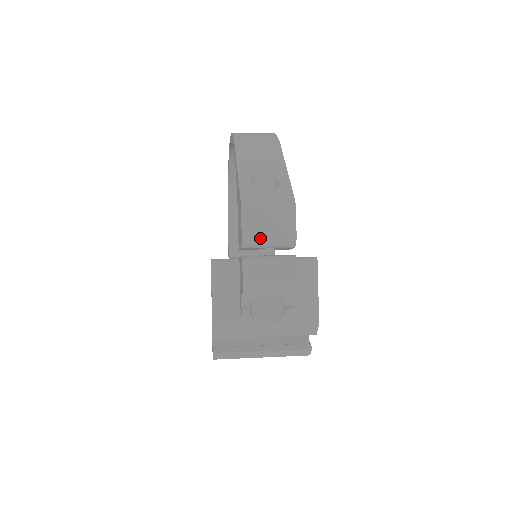
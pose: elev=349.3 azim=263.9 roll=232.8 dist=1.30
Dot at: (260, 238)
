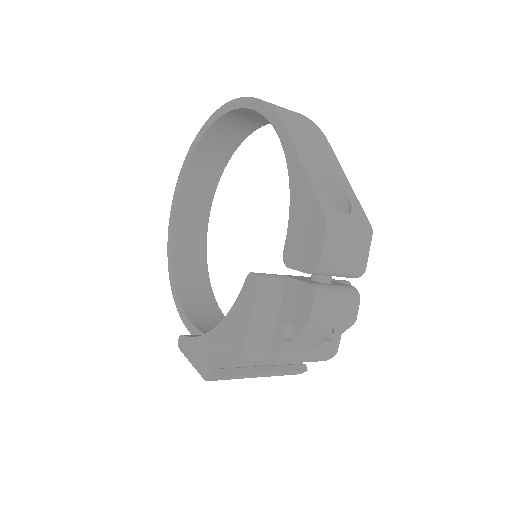
Dot at: (335, 267)
